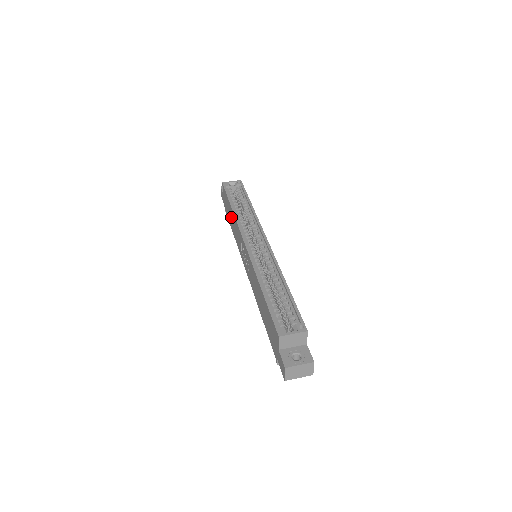
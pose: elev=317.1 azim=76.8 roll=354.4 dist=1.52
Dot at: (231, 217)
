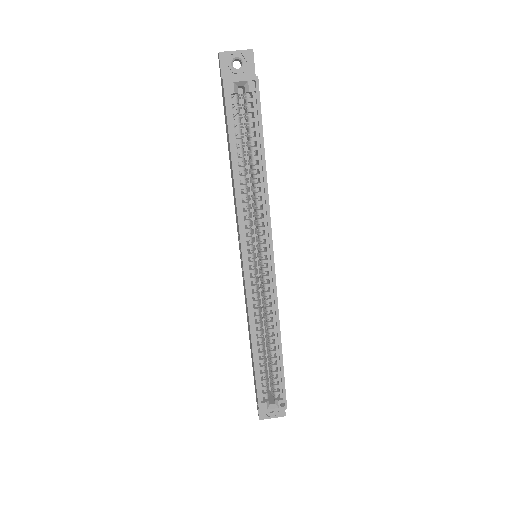
Dot at: occluded
